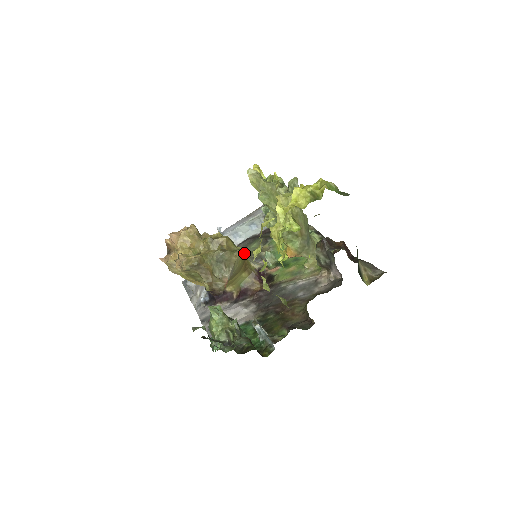
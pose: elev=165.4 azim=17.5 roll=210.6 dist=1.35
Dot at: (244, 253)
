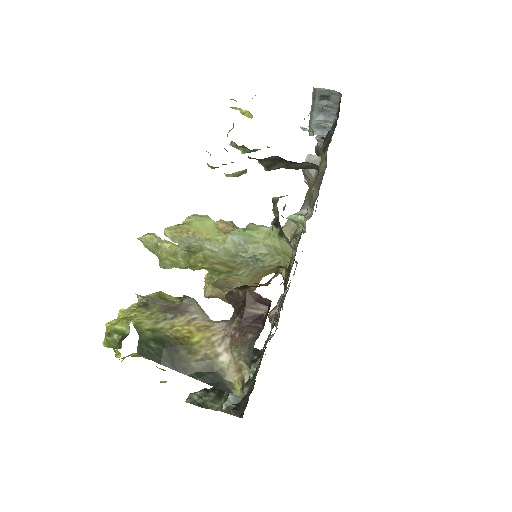
Dot at: occluded
